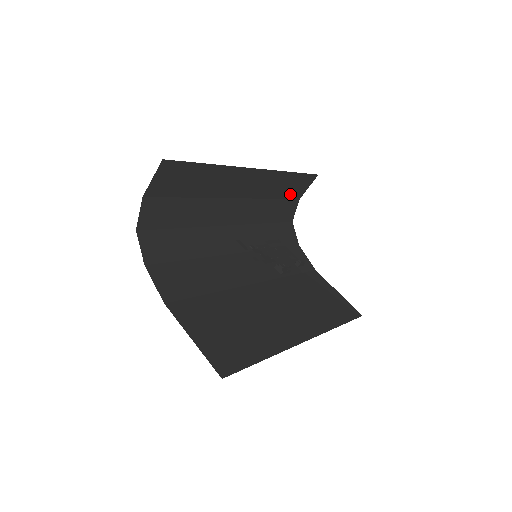
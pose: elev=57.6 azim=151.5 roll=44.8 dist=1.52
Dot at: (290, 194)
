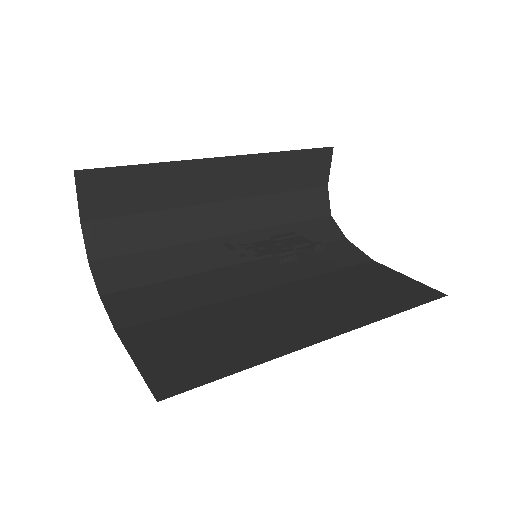
Dot at: (306, 182)
